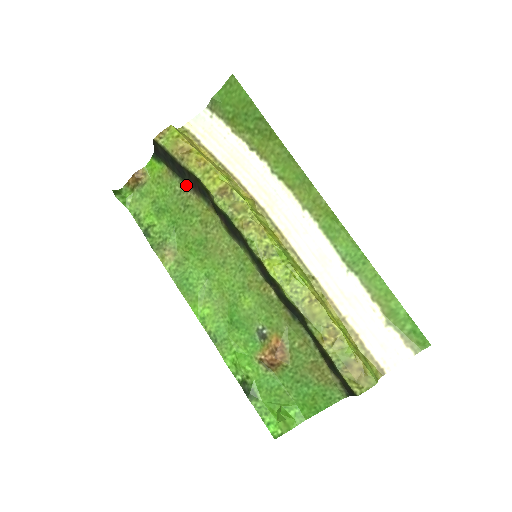
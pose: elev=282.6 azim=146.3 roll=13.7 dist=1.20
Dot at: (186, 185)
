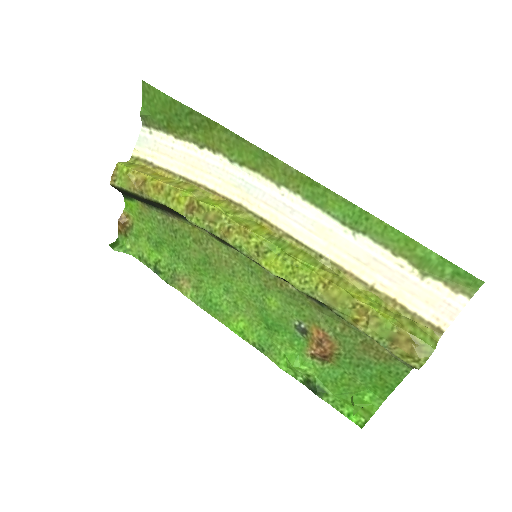
Dot at: (163, 212)
